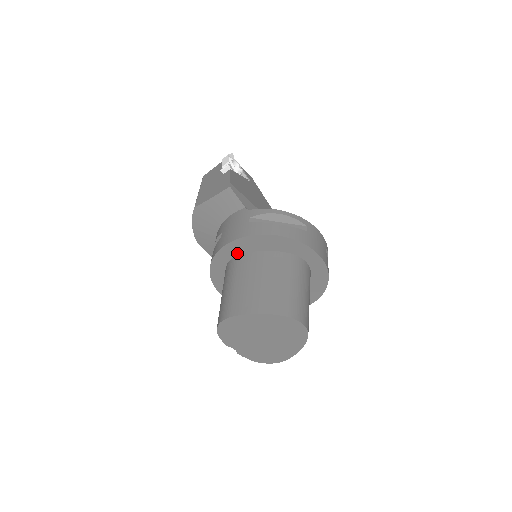
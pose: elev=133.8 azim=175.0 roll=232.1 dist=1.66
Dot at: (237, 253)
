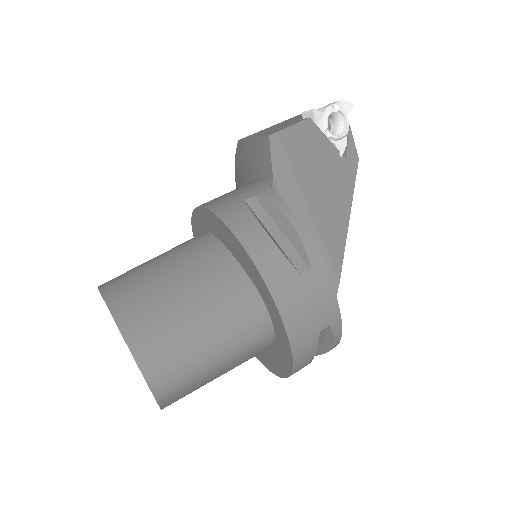
Dot at: (209, 229)
